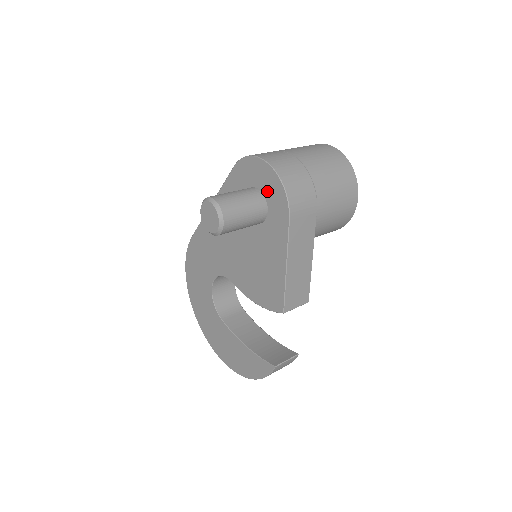
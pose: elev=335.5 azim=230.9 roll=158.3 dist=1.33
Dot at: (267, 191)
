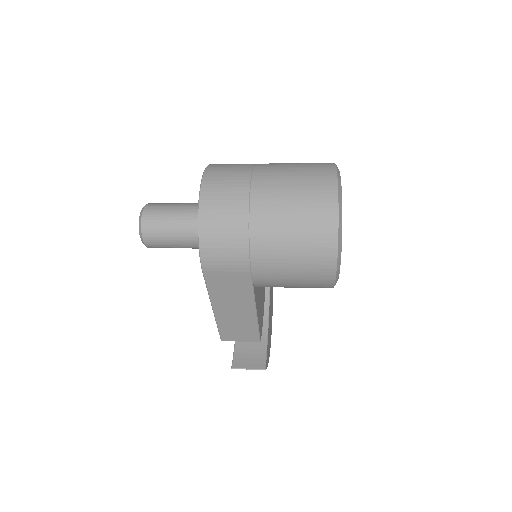
Dot at: occluded
